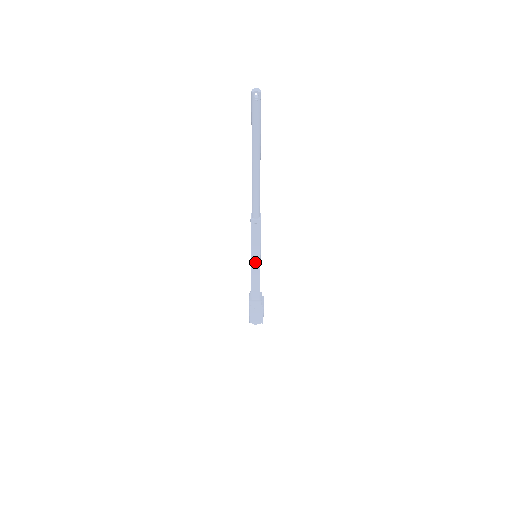
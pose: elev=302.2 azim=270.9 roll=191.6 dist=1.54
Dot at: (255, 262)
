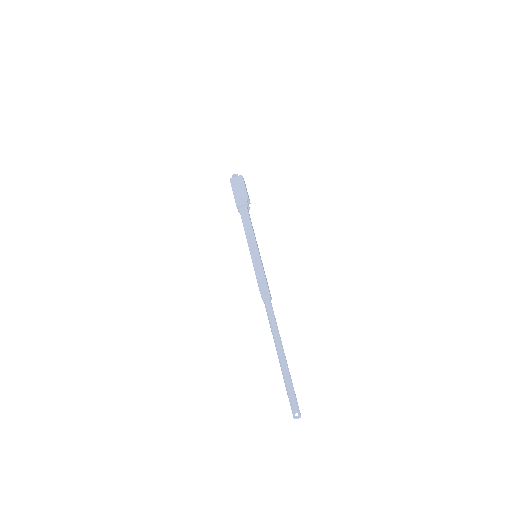
Dot at: occluded
